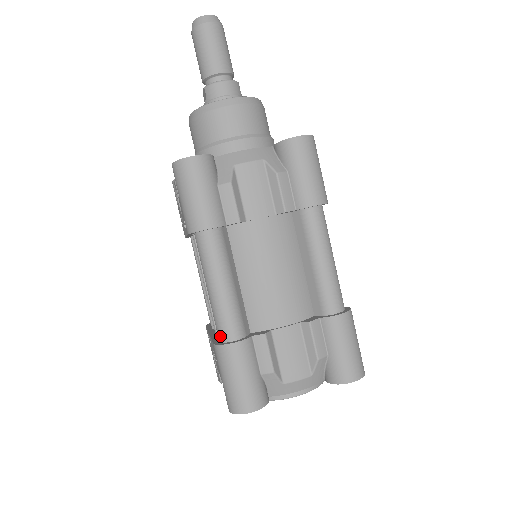
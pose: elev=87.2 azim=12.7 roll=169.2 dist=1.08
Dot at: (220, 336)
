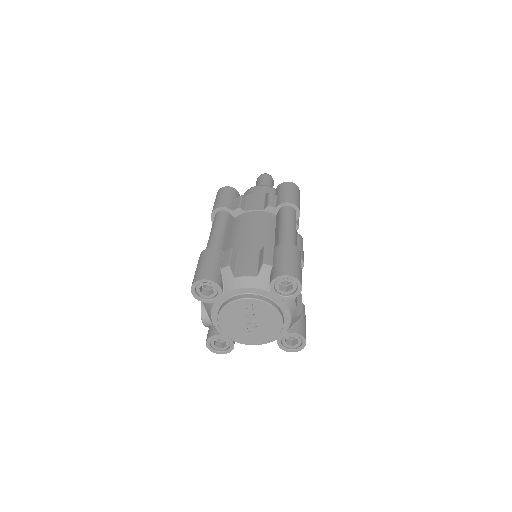
Dot at: occluded
